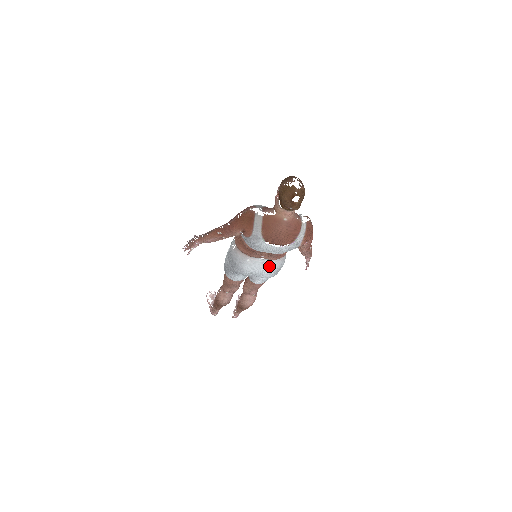
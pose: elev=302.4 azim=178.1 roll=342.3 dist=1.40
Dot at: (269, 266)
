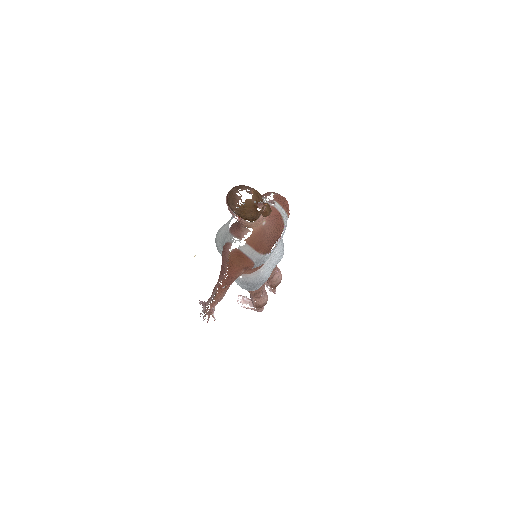
Dot at: (277, 253)
